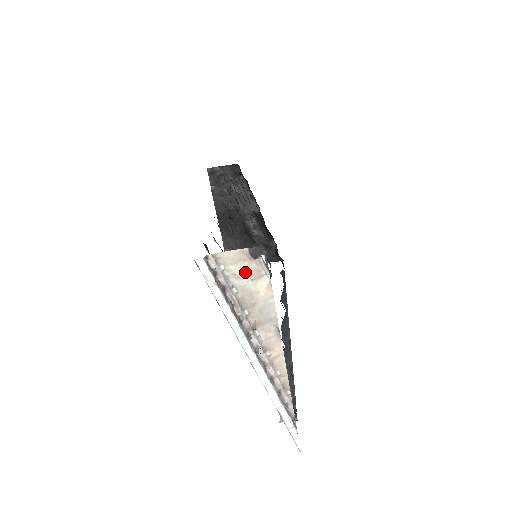
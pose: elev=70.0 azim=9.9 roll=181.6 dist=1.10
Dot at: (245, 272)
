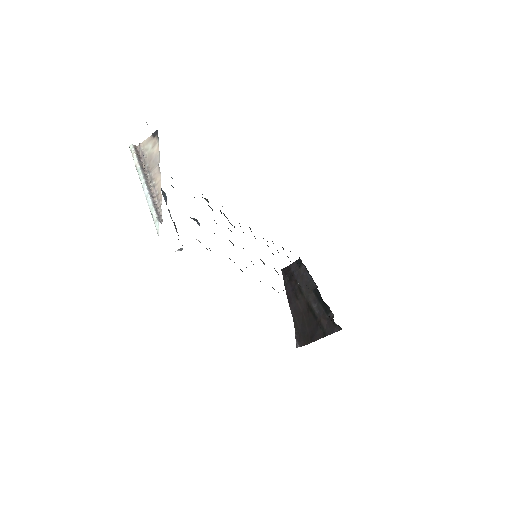
Dot at: (150, 146)
